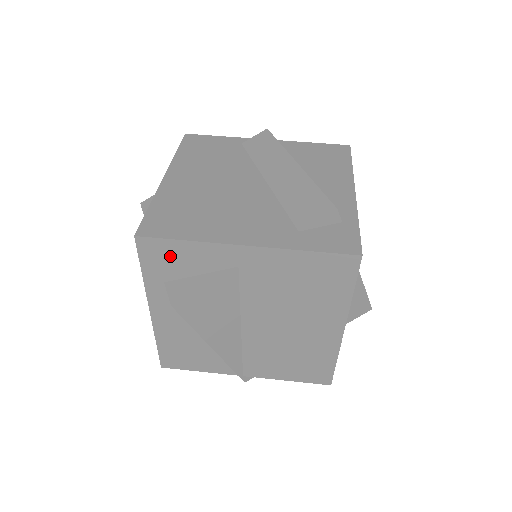
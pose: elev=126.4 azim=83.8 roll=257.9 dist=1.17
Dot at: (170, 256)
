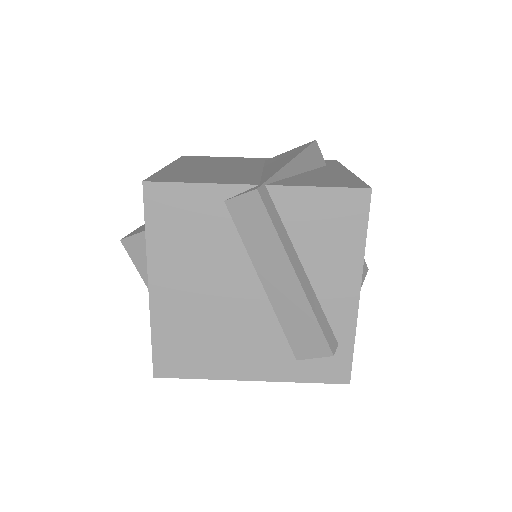
Dot at: occluded
